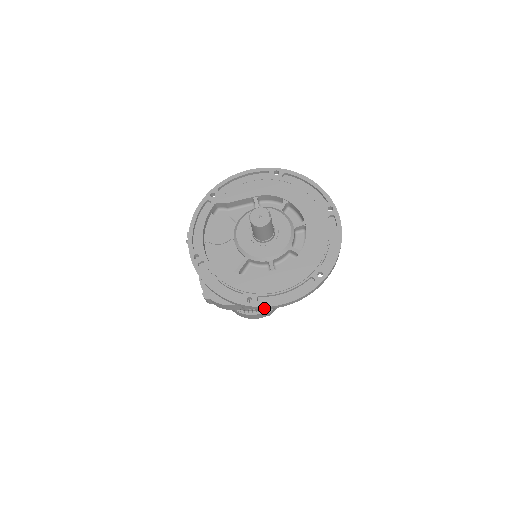
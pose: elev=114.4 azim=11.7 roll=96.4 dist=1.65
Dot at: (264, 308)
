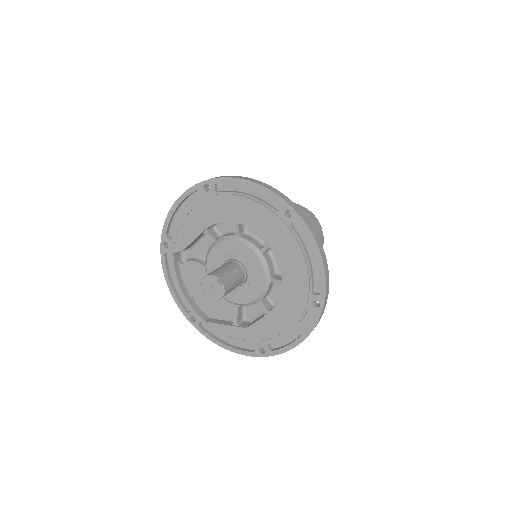
Dot at: (280, 352)
